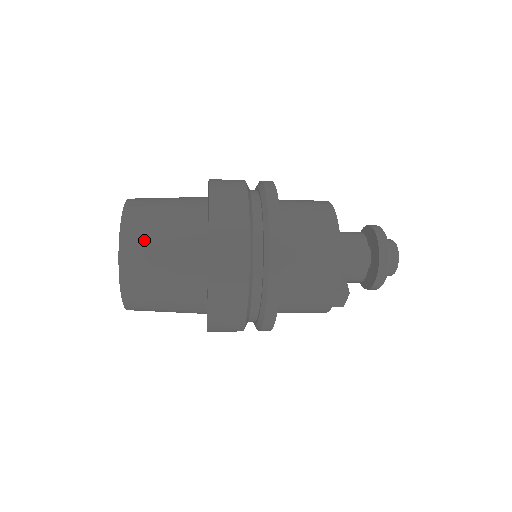
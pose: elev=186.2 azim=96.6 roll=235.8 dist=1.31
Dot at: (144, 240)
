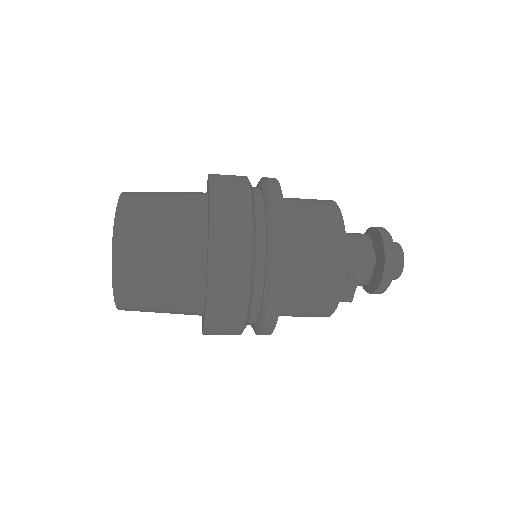
Dot at: (141, 219)
